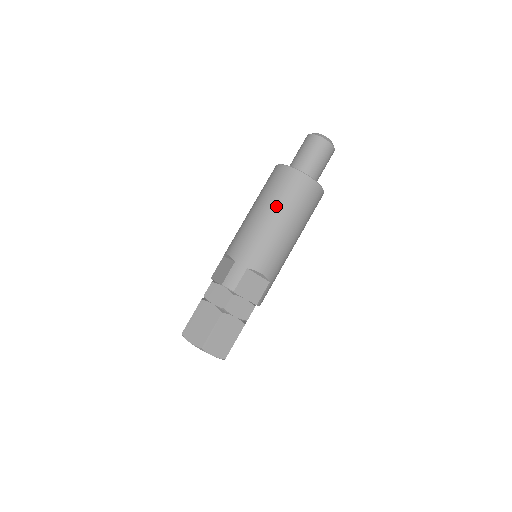
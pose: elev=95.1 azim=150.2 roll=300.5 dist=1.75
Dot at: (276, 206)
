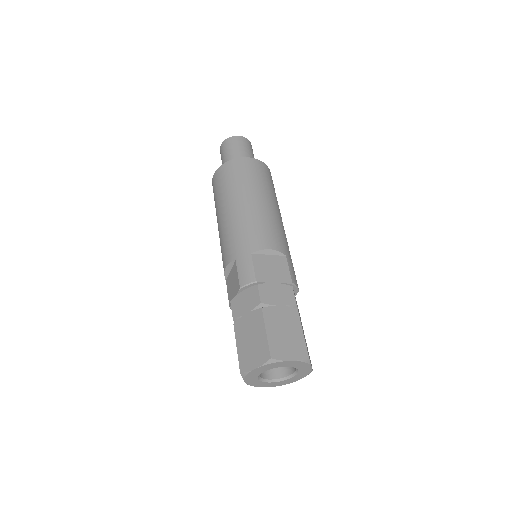
Dot at: (234, 194)
